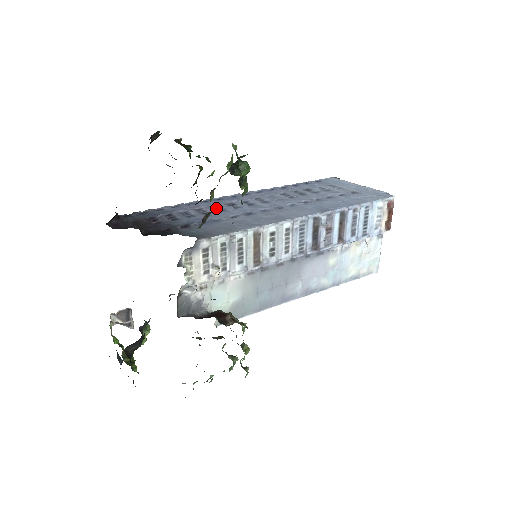
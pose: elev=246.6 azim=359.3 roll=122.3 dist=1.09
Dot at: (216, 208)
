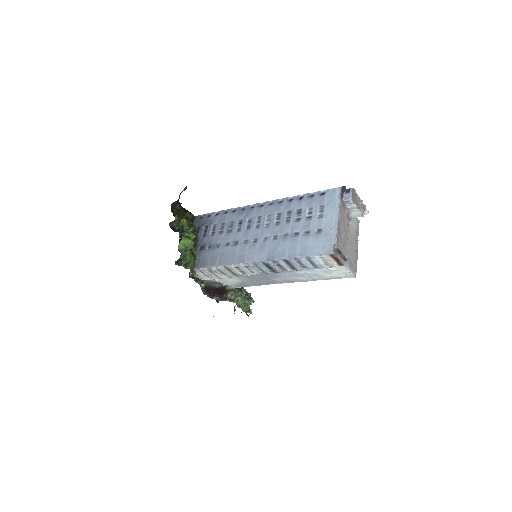
Dot at: (231, 225)
